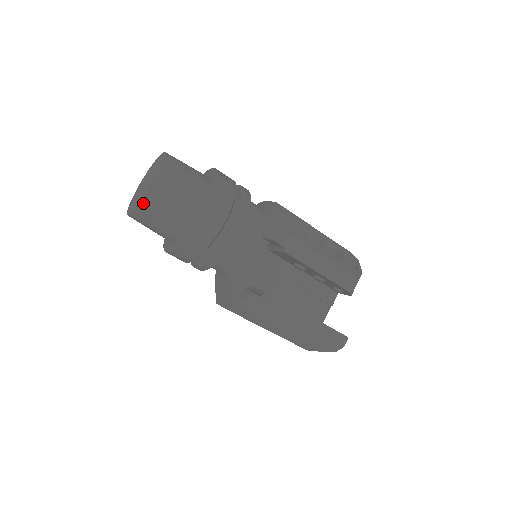
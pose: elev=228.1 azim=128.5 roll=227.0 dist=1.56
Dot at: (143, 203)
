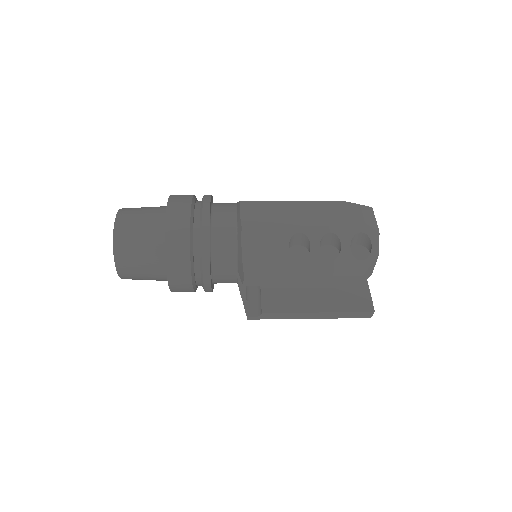
Dot at: occluded
